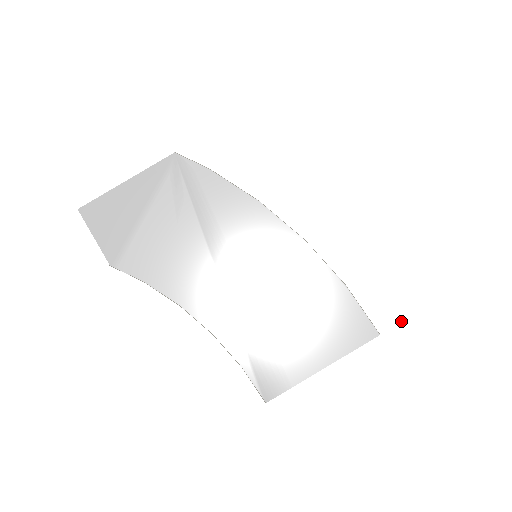
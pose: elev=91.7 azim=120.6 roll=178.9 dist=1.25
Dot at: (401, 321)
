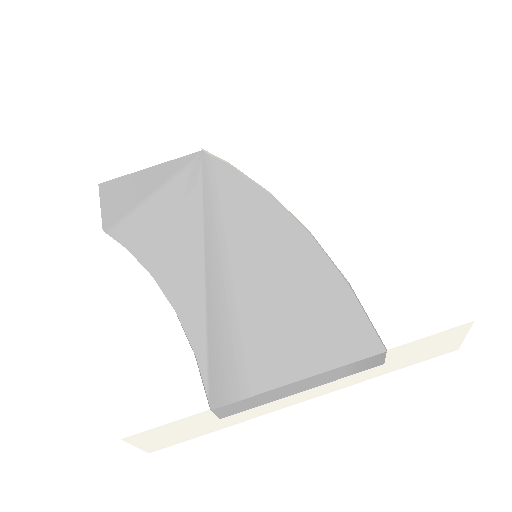
Dot at: (418, 337)
